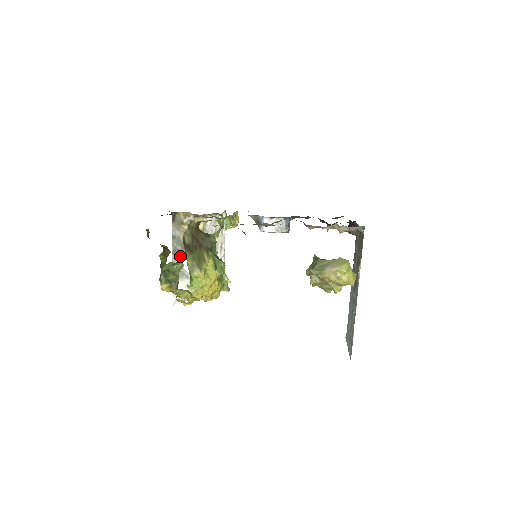
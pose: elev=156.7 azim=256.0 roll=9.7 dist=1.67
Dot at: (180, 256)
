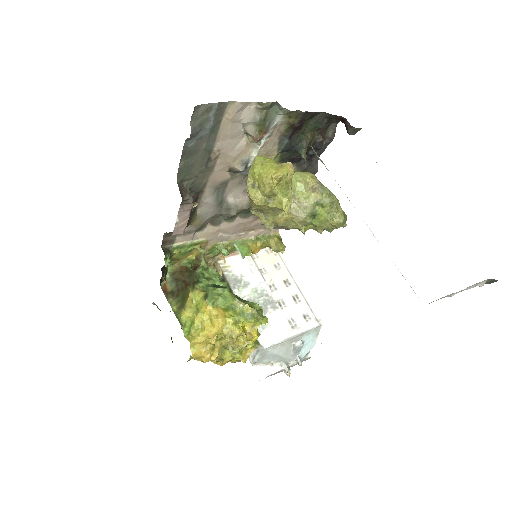
Dot at: occluded
